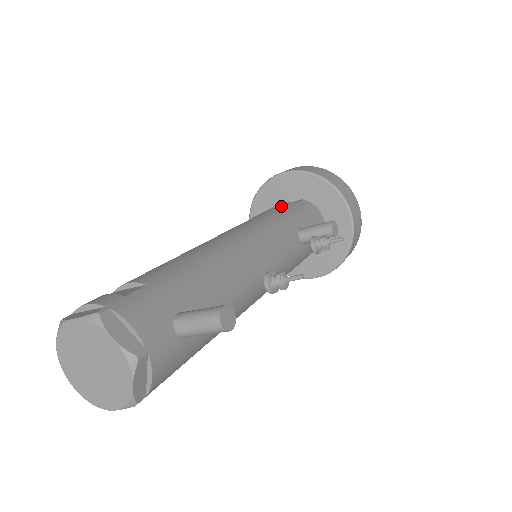
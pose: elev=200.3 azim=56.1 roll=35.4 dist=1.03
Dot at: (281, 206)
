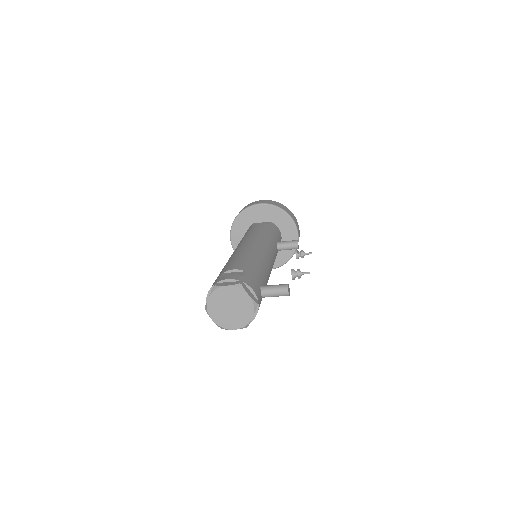
Dot at: (263, 226)
